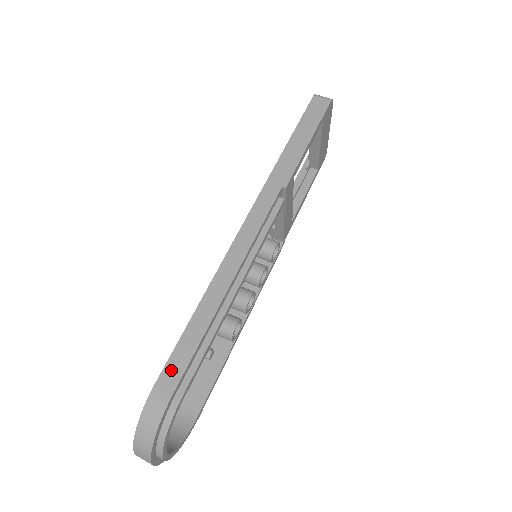
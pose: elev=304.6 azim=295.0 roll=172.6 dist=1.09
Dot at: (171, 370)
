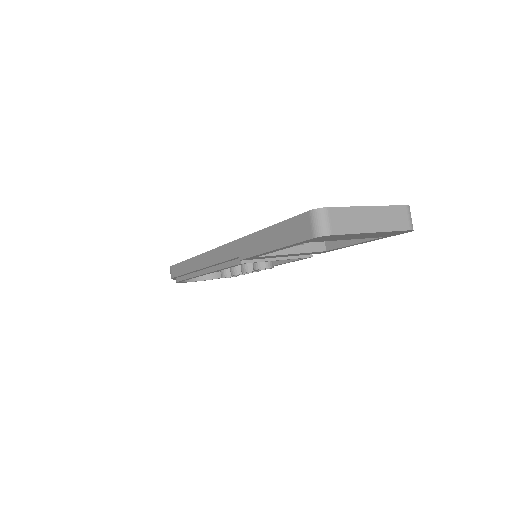
Dot at: (175, 269)
